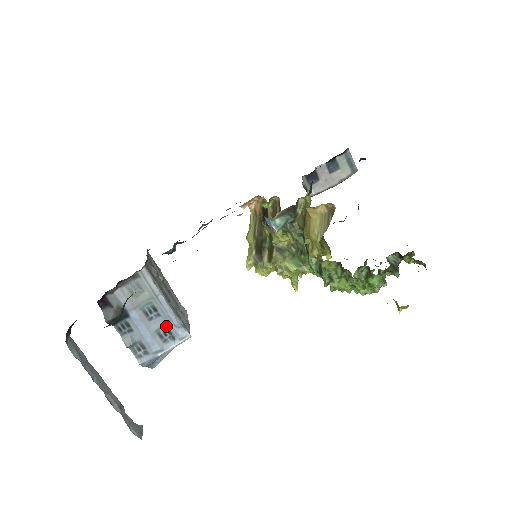
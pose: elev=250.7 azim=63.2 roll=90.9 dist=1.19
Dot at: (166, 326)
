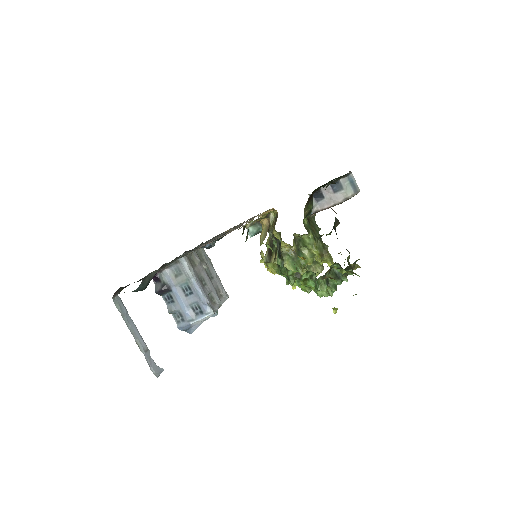
Dot at: (197, 302)
